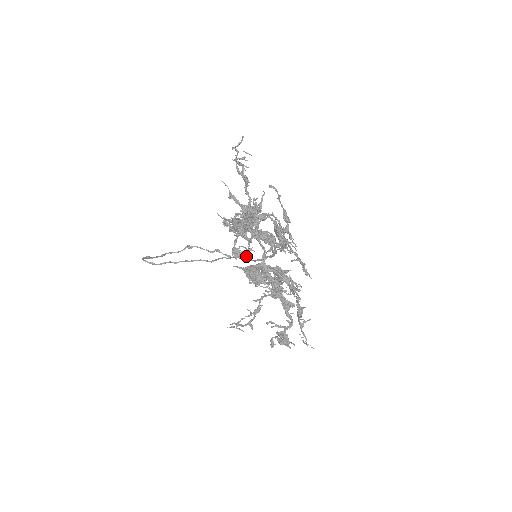
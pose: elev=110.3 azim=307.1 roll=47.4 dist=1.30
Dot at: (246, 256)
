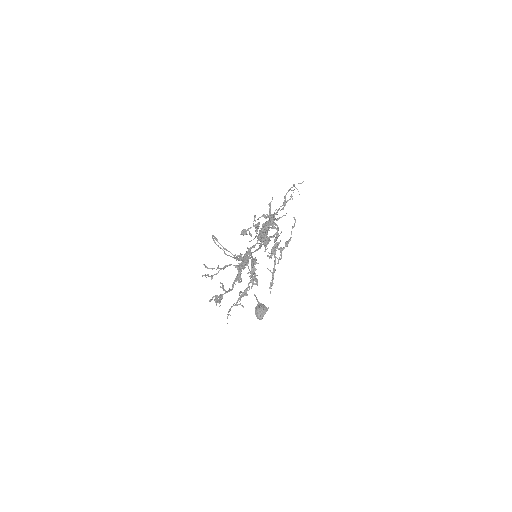
Dot at: occluded
